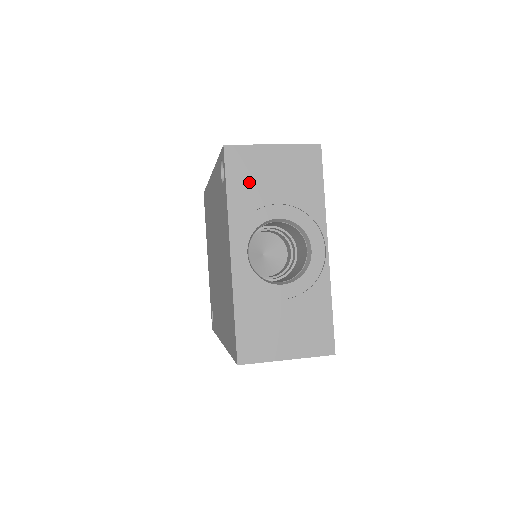
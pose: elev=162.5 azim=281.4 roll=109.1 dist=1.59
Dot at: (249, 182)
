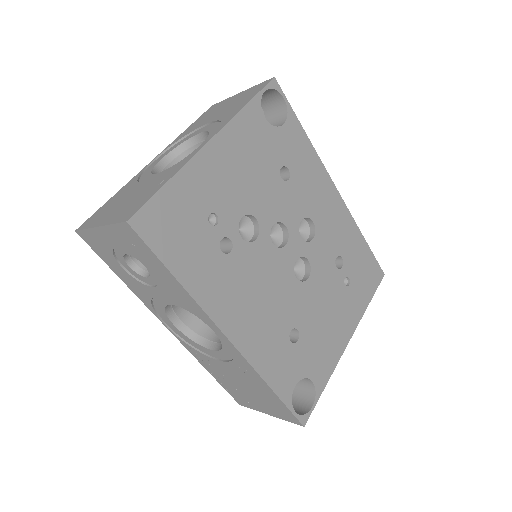
Dot at: (205, 118)
